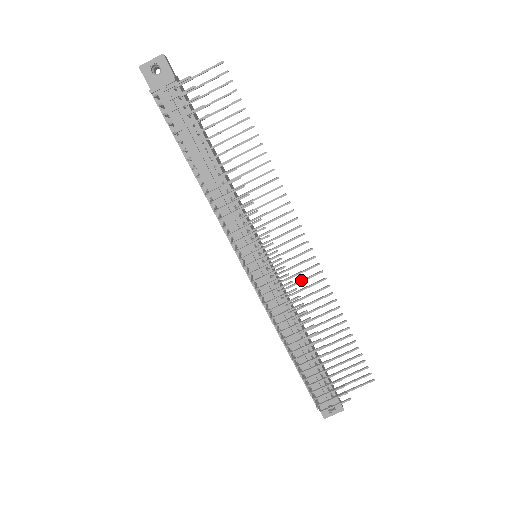
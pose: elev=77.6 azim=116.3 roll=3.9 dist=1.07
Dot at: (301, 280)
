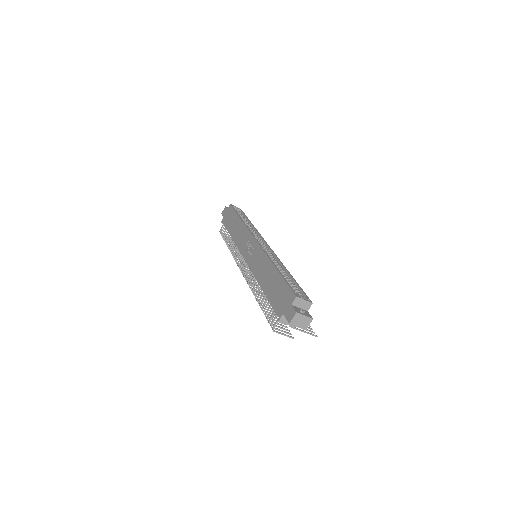
Dot at: occluded
